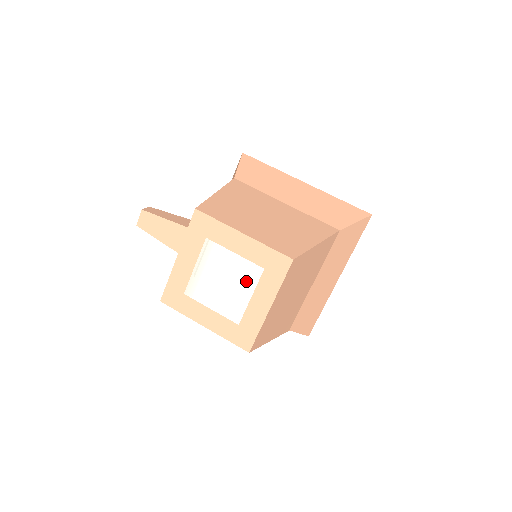
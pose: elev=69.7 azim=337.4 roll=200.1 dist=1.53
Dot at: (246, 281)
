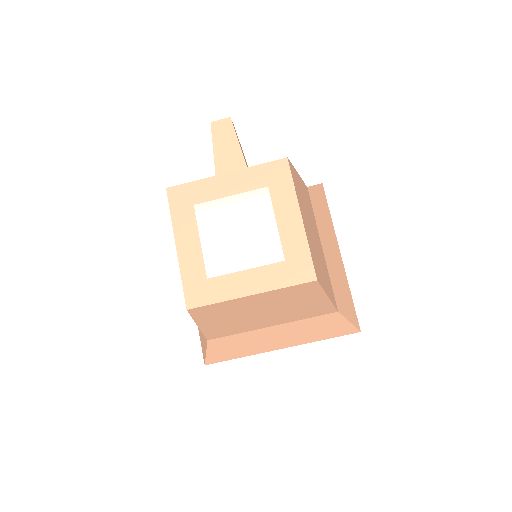
Dot at: (258, 253)
